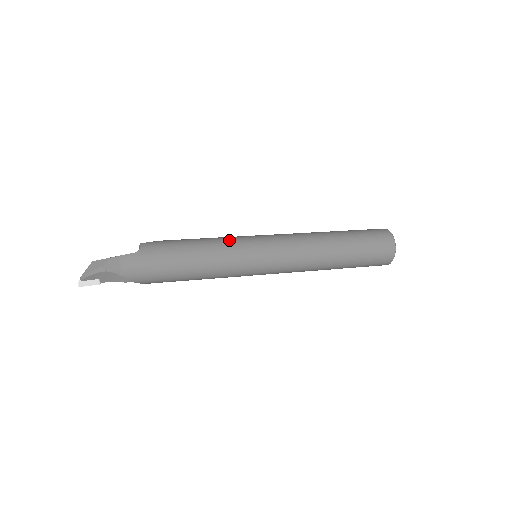
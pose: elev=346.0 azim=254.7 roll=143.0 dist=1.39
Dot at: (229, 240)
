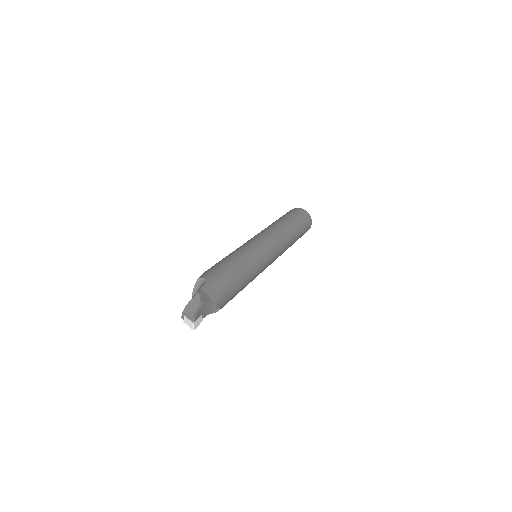
Dot at: (241, 248)
